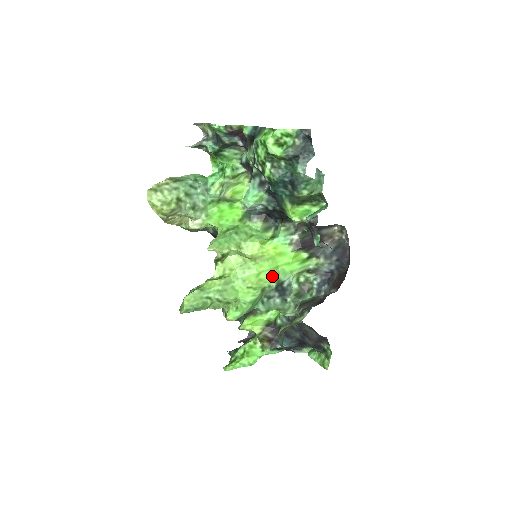
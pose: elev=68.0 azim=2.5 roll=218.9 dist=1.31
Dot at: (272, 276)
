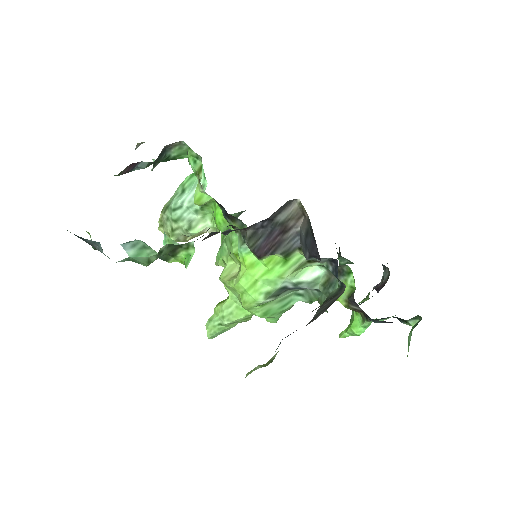
Dot at: (253, 295)
